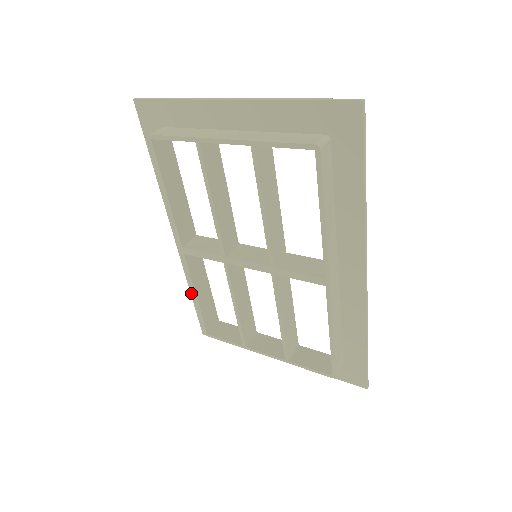
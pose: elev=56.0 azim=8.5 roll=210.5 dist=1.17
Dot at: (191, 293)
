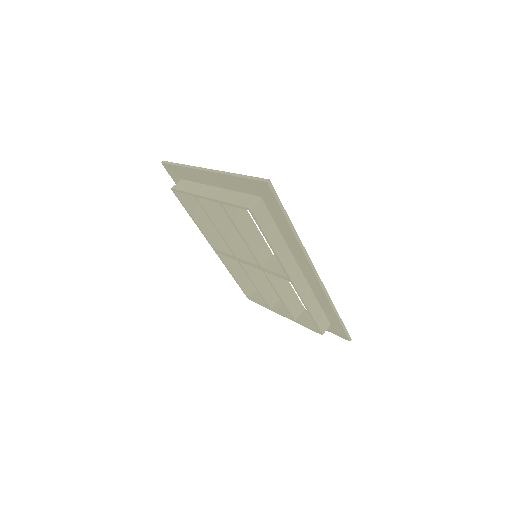
Dot at: occluded
